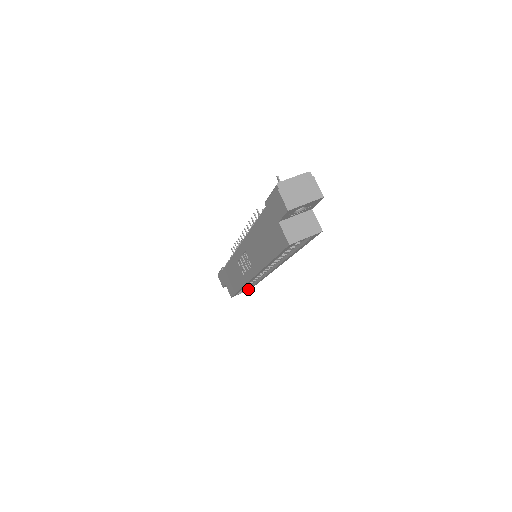
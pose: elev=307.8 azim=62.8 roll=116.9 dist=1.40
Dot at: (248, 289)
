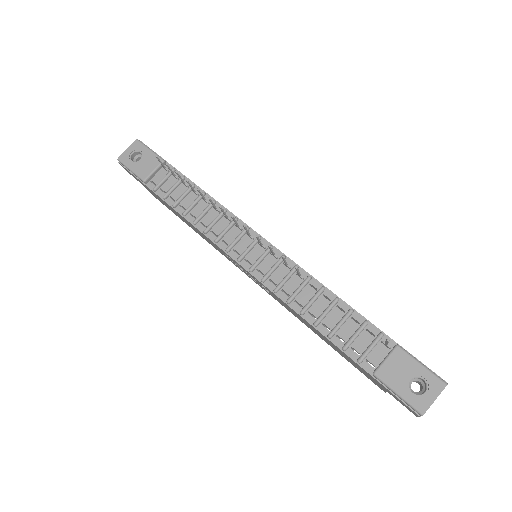
Dot at: occluded
